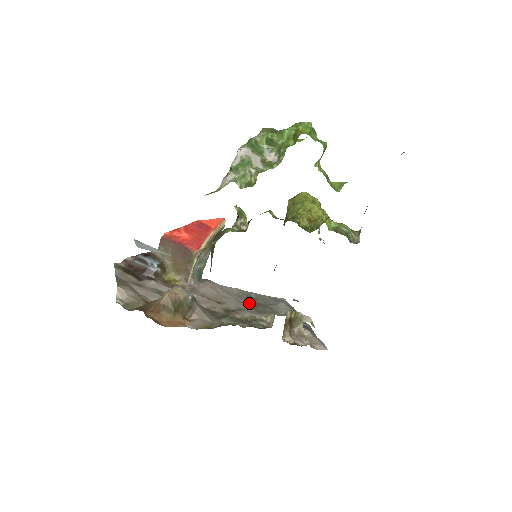
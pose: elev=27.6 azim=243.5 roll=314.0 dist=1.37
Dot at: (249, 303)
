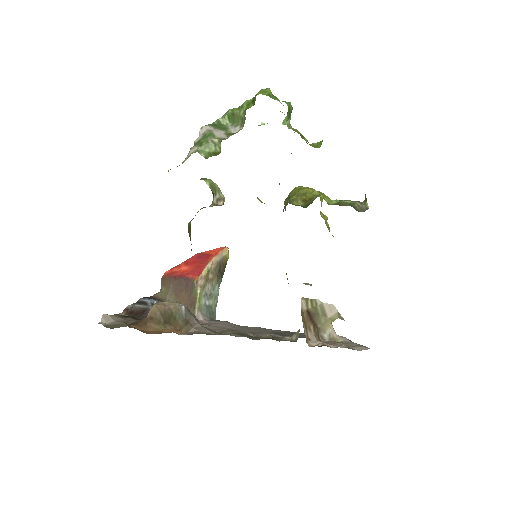
Dot at: occluded
